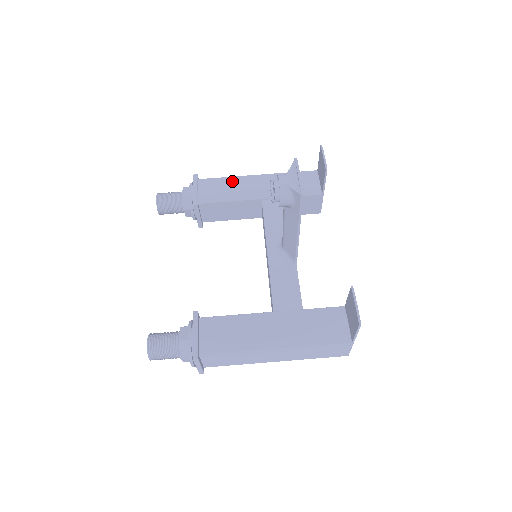
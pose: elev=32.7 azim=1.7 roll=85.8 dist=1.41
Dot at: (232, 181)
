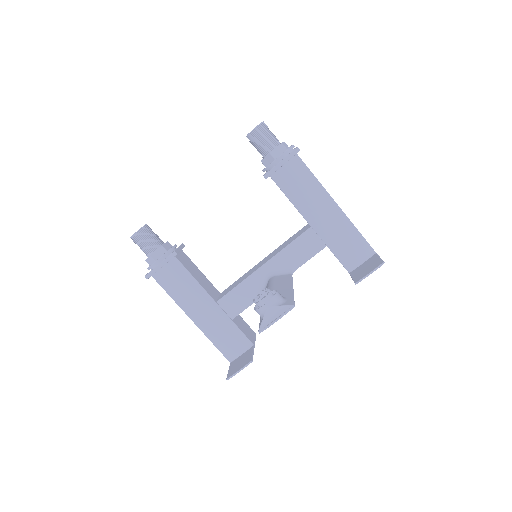
Dot at: (314, 187)
